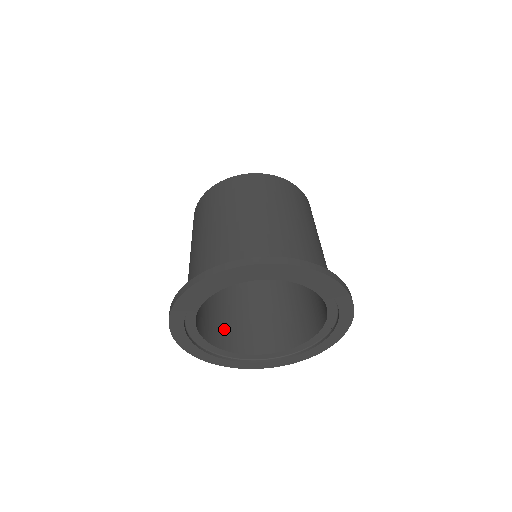
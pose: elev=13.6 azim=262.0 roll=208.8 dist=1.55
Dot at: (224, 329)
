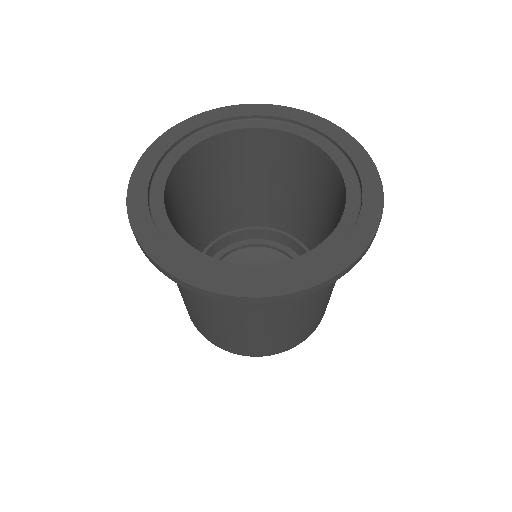
Dot at: occluded
